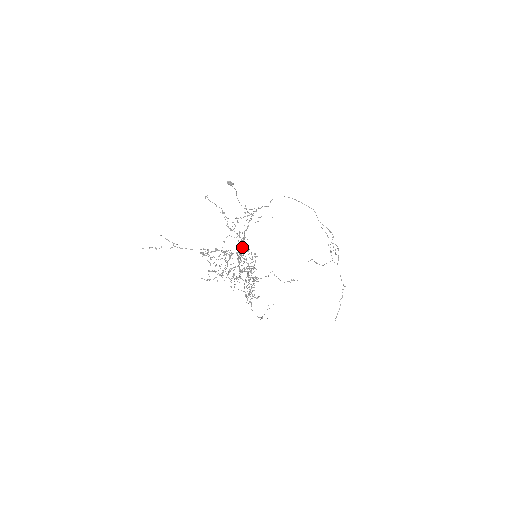
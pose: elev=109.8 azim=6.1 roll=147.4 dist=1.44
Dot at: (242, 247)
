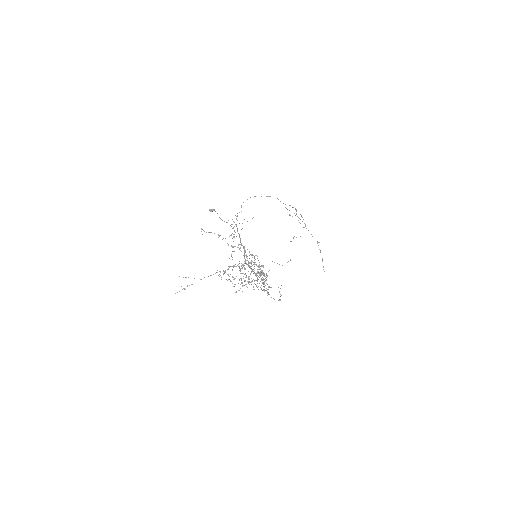
Dot at: (246, 255)
